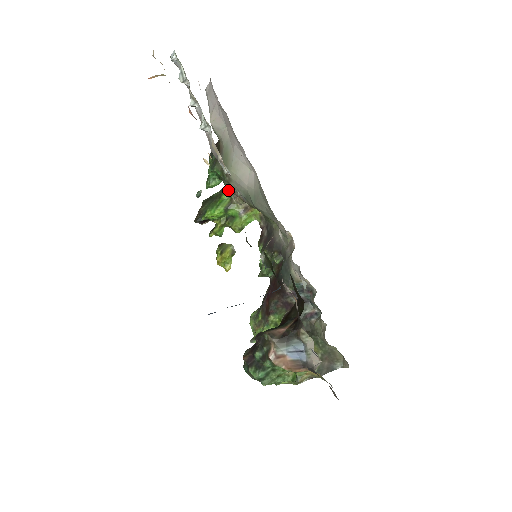
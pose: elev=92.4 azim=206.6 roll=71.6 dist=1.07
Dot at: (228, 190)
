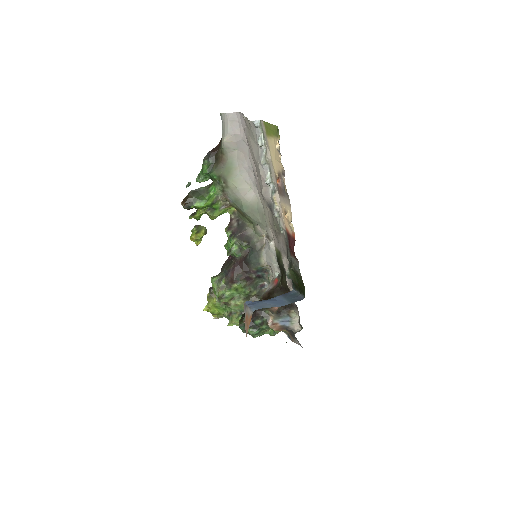
Dot at: (218, 190)
